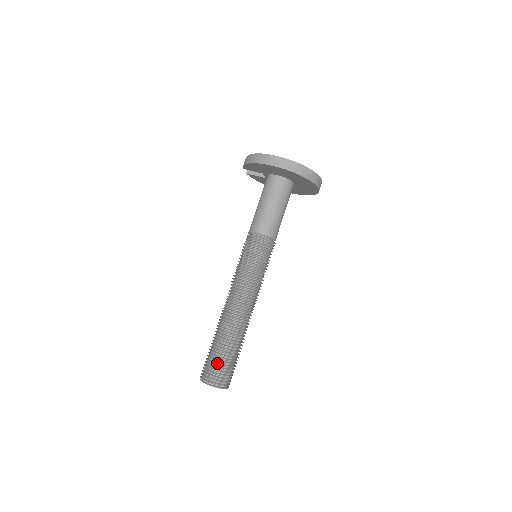
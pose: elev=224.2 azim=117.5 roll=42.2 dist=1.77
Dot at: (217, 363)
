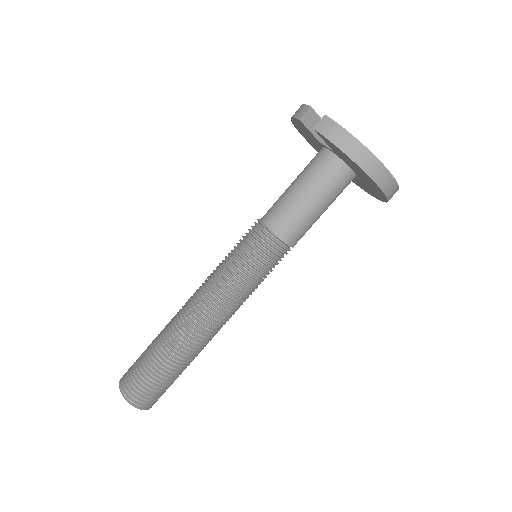
Dot at: (162, 388)
